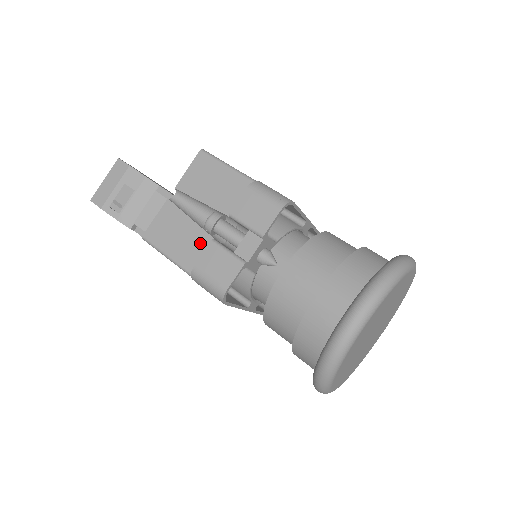
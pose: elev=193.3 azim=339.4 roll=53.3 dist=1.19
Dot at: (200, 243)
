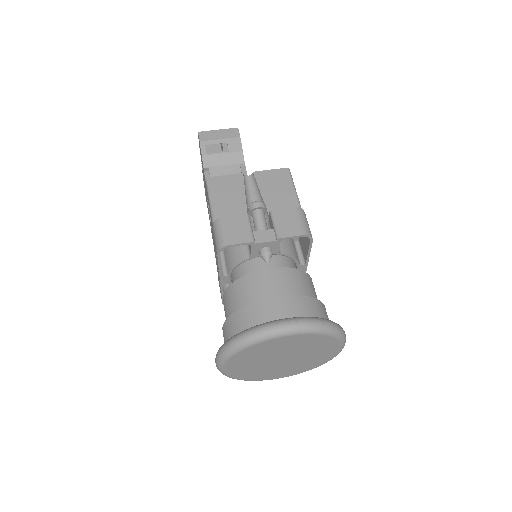
Dot at: (237, 211)
